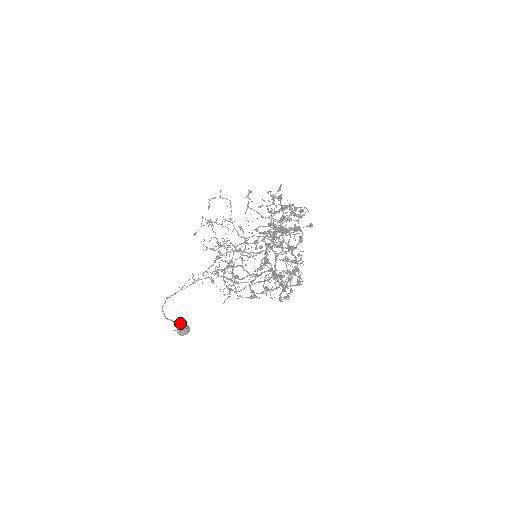
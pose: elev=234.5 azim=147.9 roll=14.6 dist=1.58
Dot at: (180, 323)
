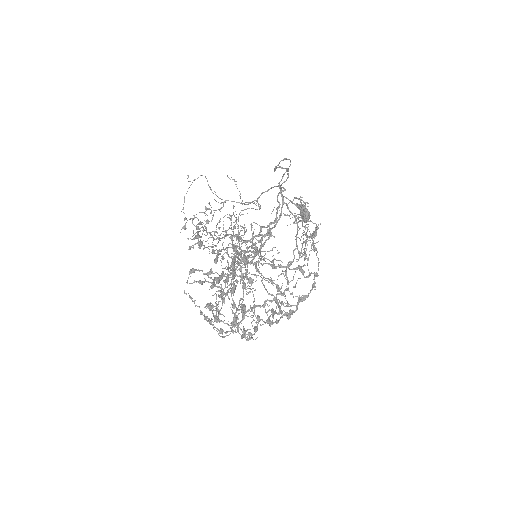
Dot at: occluded
